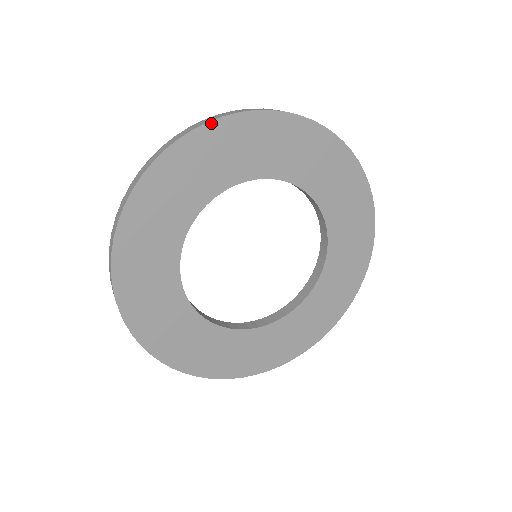
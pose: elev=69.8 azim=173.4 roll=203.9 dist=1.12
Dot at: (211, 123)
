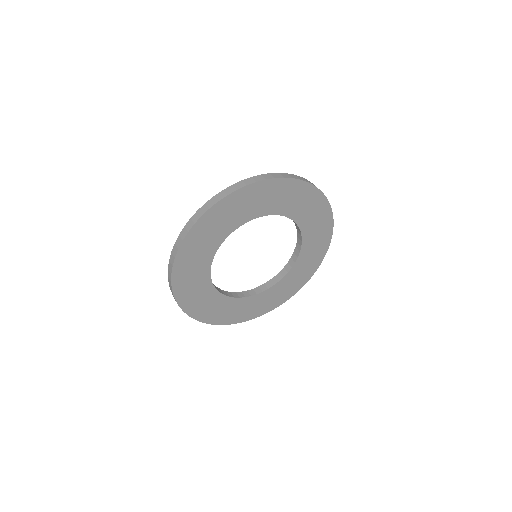
Dot at: (190, 231)
